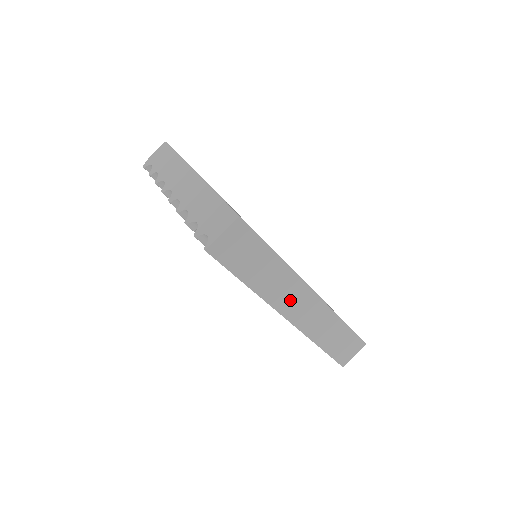
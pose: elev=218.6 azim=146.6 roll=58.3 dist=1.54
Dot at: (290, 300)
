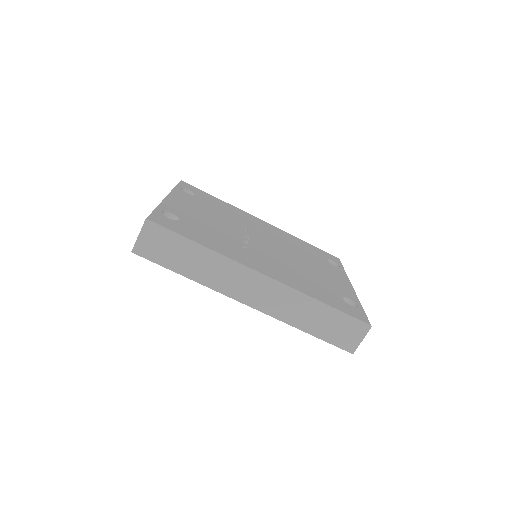
Dot at: (238, 285)
